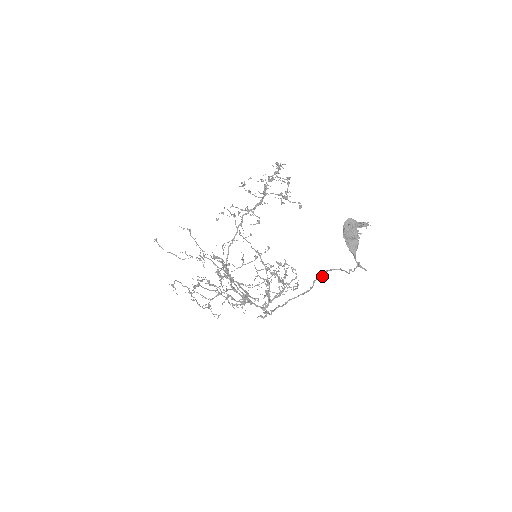
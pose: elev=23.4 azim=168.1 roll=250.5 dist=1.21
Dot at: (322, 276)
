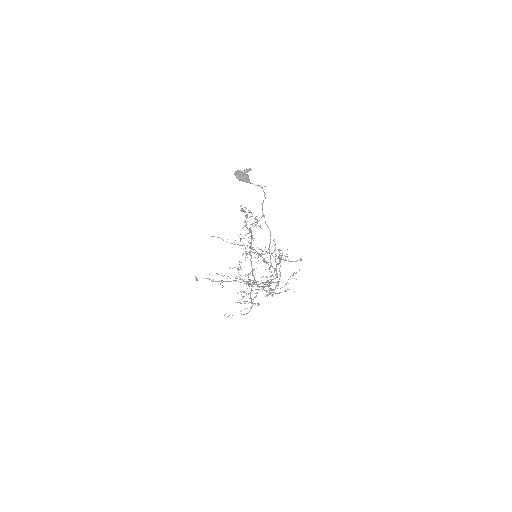
Dot at: (264, 216)
